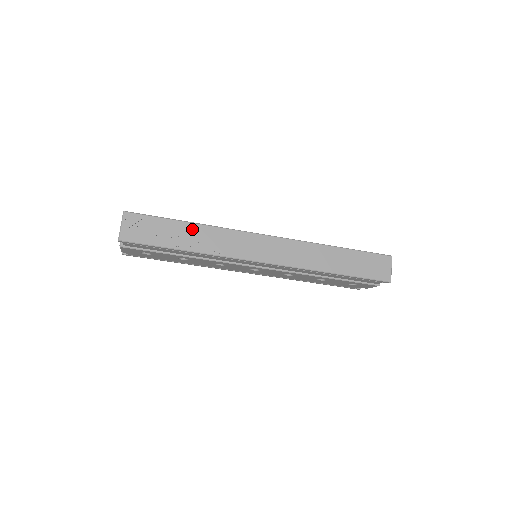
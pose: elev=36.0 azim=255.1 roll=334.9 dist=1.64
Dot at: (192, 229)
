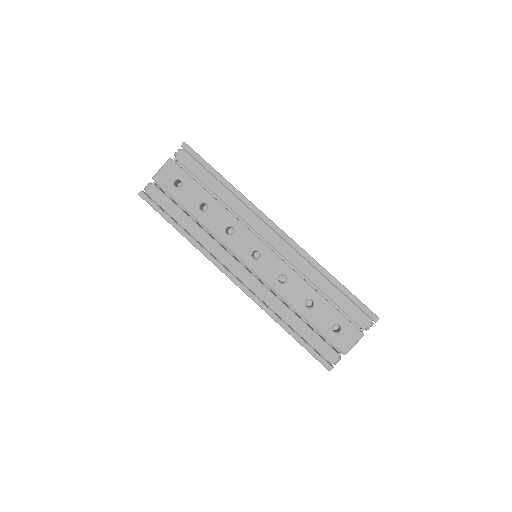
Dot at: occluded
